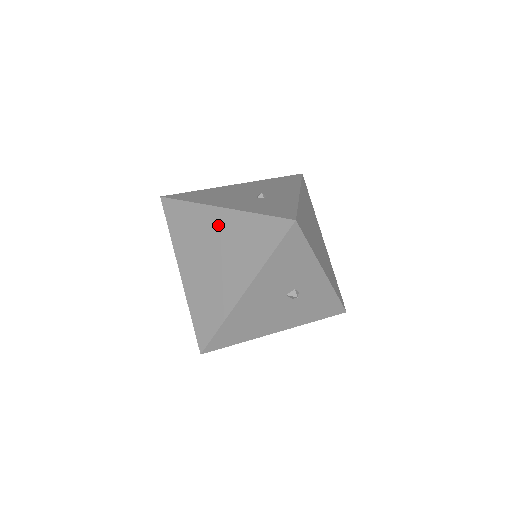
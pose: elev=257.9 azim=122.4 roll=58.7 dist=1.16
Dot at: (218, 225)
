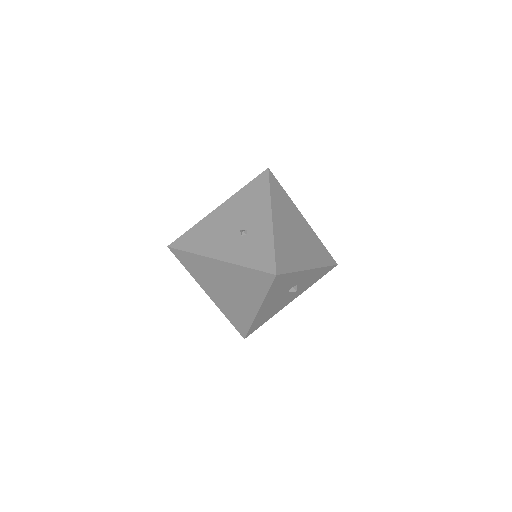
Dot at: (221, 271)
